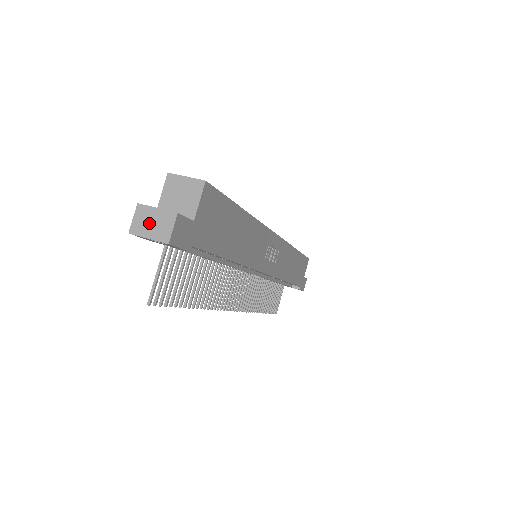
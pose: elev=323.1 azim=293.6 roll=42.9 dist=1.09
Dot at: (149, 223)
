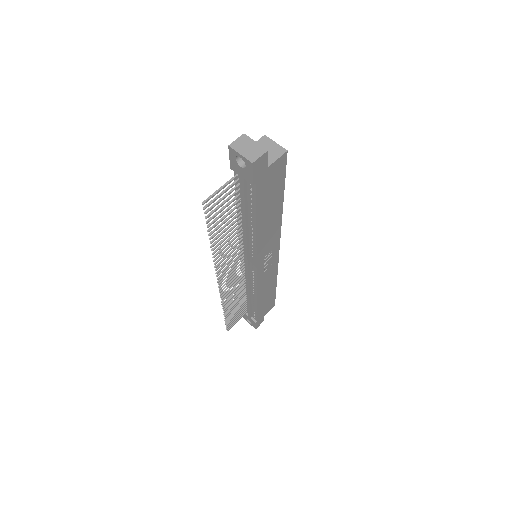
Dot at: (246, 147)
